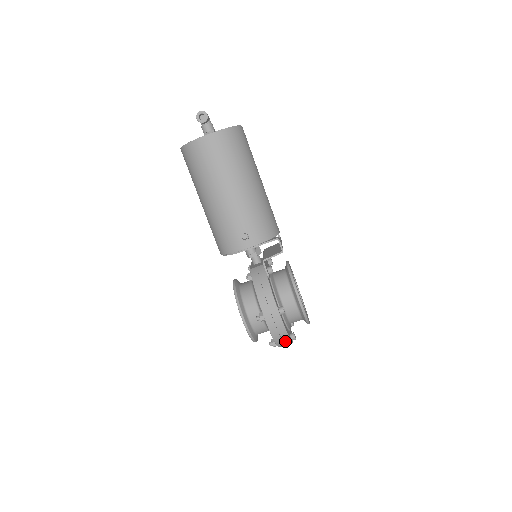
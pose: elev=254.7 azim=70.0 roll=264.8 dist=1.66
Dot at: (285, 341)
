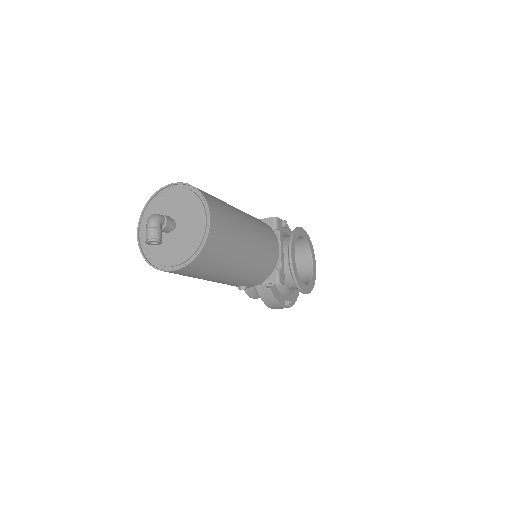
Dot at: occluded
